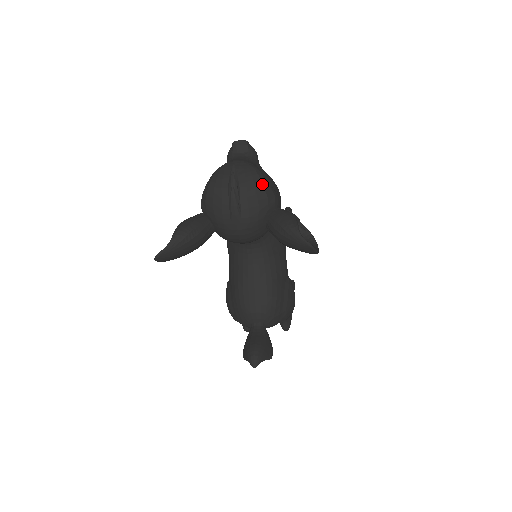
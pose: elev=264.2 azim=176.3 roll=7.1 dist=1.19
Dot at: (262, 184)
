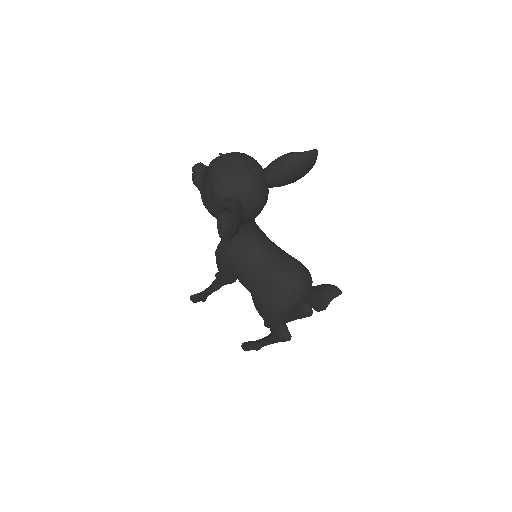
Dot at: (246, 154)
